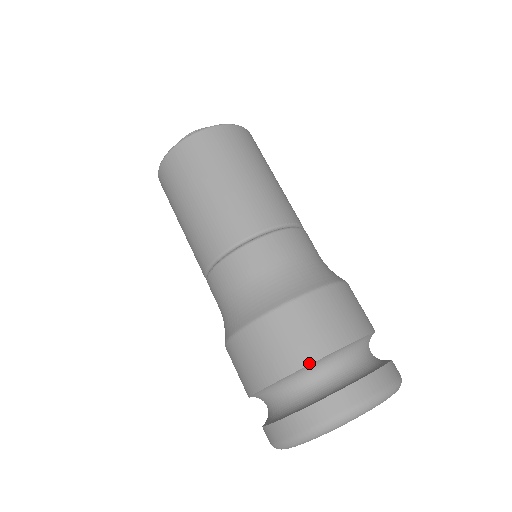
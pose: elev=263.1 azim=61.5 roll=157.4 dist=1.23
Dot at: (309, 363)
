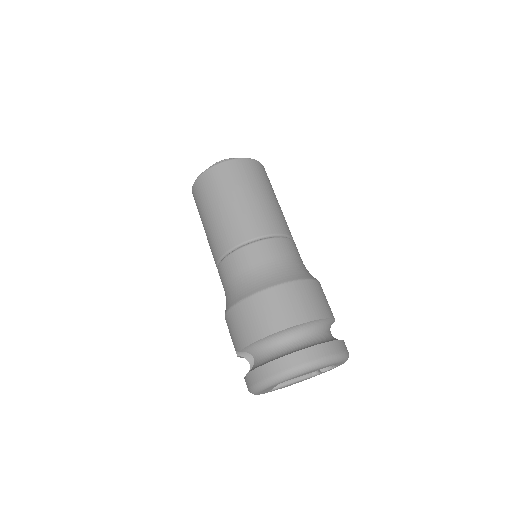
Dot at: (301, 323)
